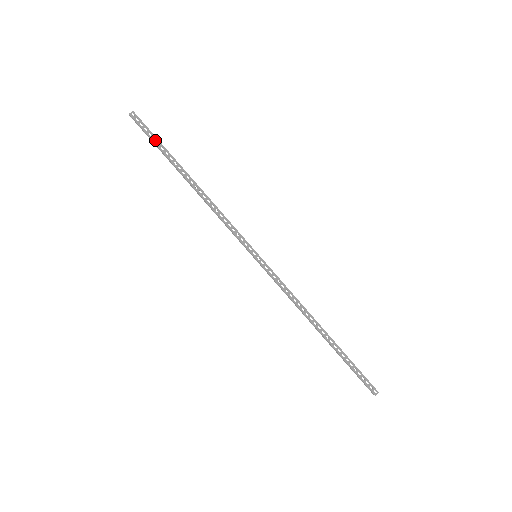
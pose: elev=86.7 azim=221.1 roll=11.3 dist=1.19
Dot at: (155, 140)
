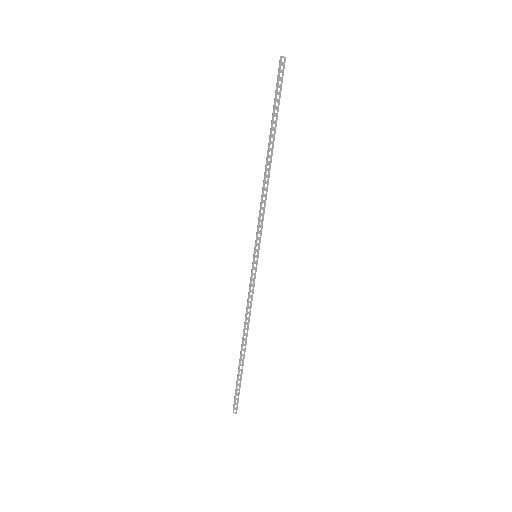
Dot at: occluded
